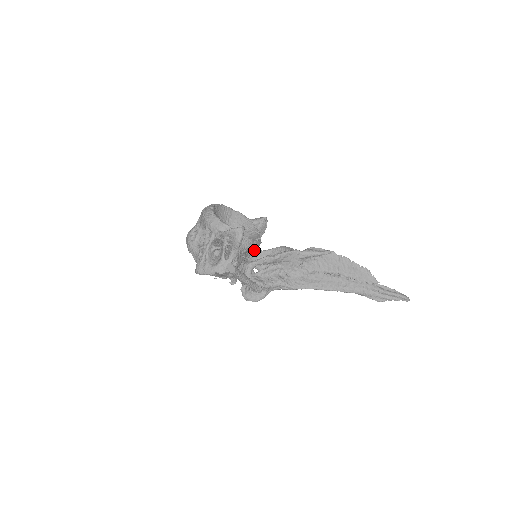
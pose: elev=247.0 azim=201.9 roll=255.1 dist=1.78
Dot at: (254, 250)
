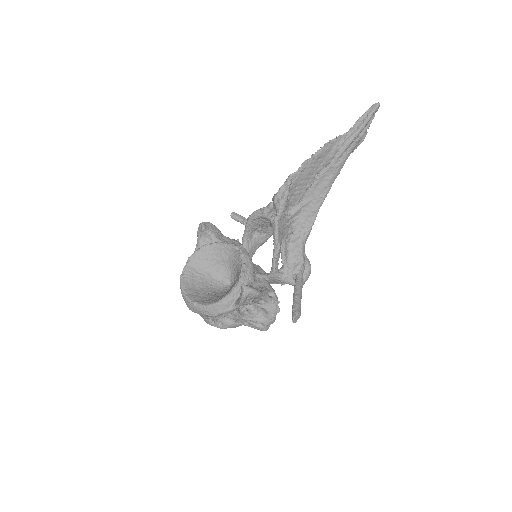
Dot at: occluded
